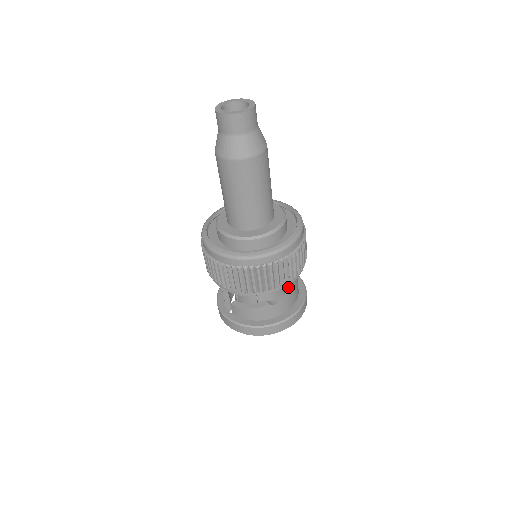
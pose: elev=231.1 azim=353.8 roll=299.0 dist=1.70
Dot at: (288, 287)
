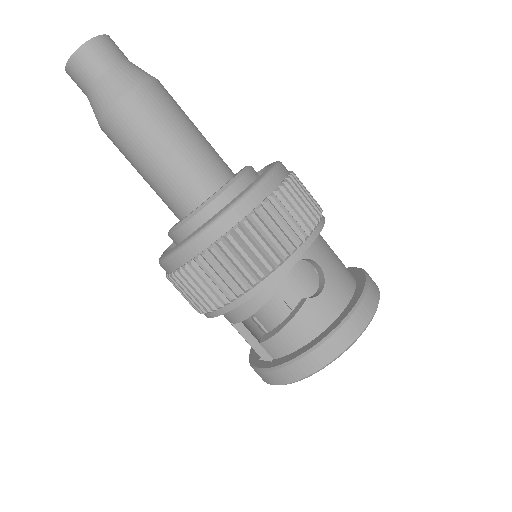
Dot at: (321, 260)
